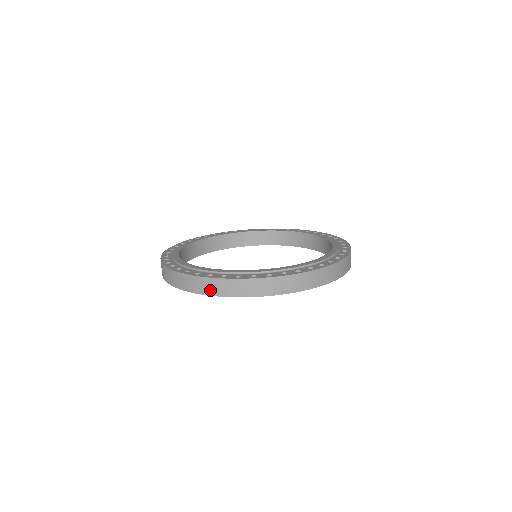
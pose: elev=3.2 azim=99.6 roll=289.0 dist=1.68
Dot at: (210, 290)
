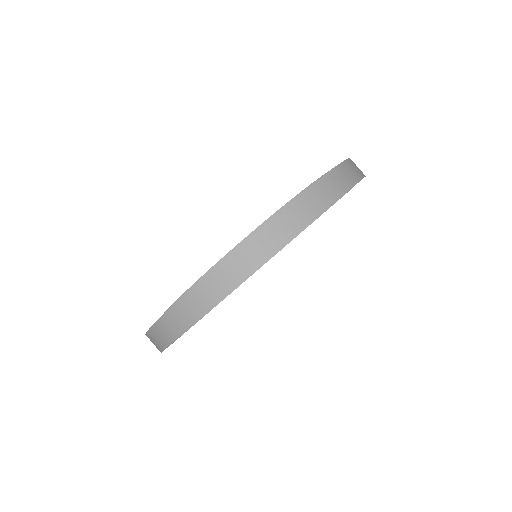
Dot at: occluded
